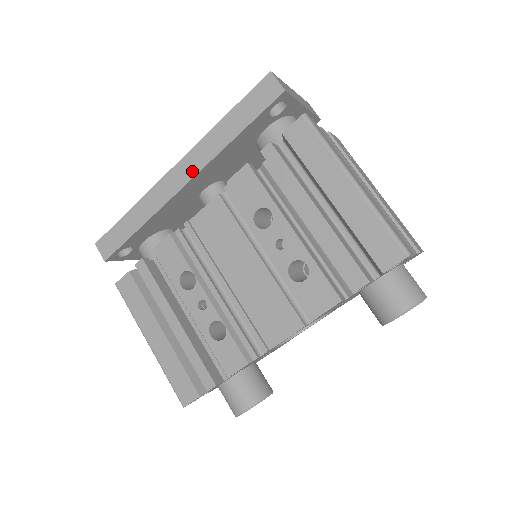
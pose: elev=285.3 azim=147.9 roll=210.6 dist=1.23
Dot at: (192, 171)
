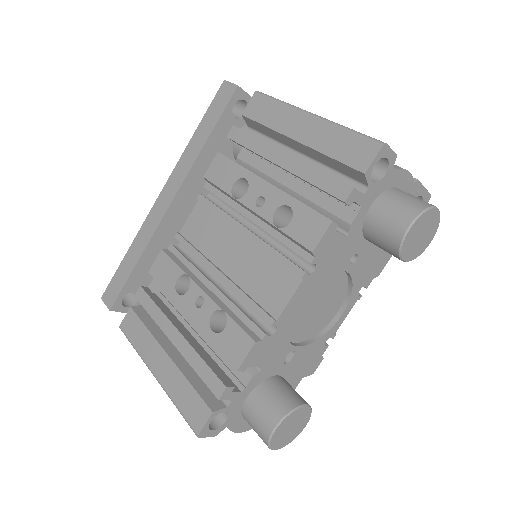
Dot at: (175, 188)
